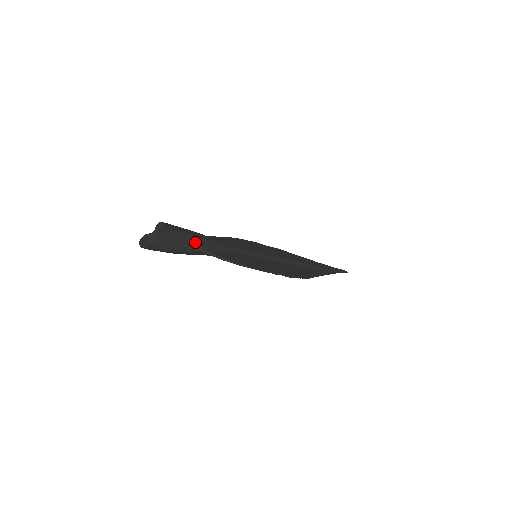
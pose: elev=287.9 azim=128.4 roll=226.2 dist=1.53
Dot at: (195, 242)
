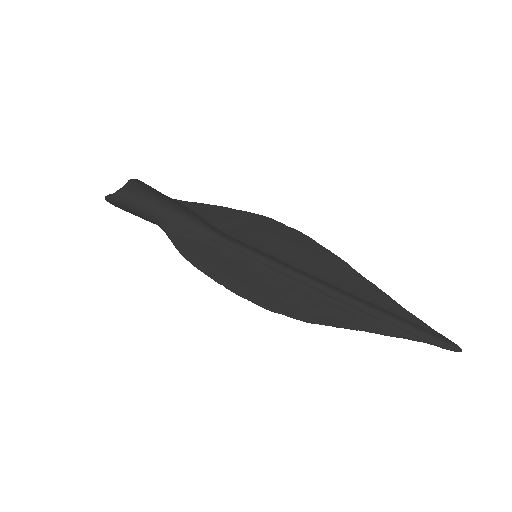
Dot at: (152, 215)
